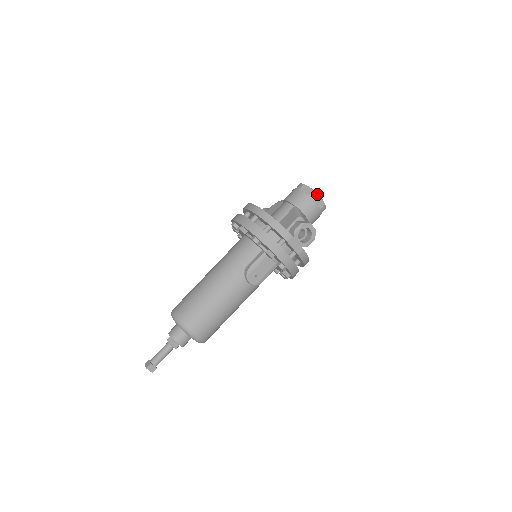
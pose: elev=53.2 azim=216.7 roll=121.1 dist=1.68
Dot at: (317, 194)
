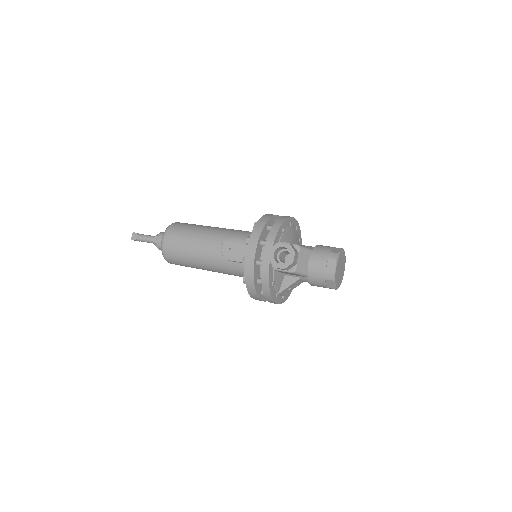
Dot at: (337, 258)
